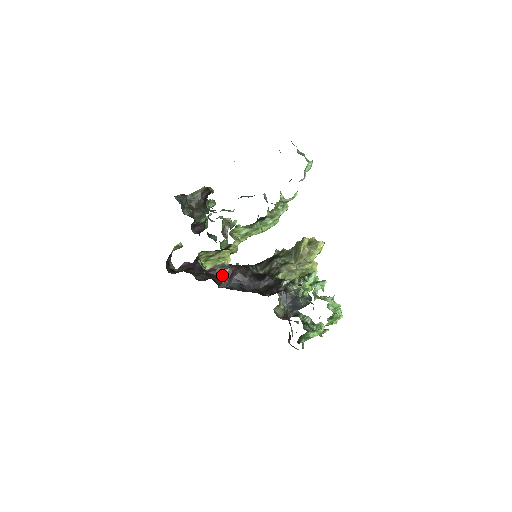
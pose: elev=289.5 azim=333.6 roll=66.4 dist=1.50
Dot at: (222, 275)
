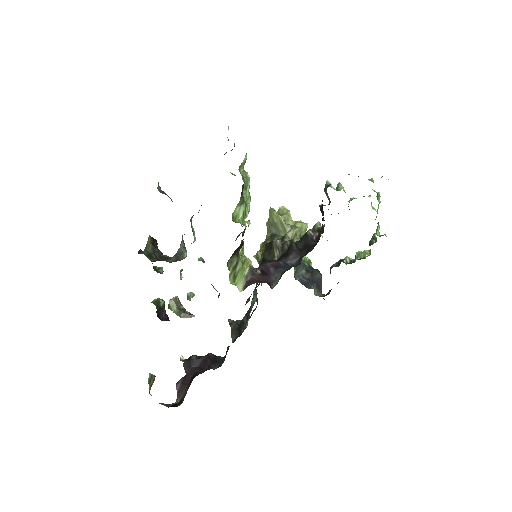
Dot at: (261, 278)
